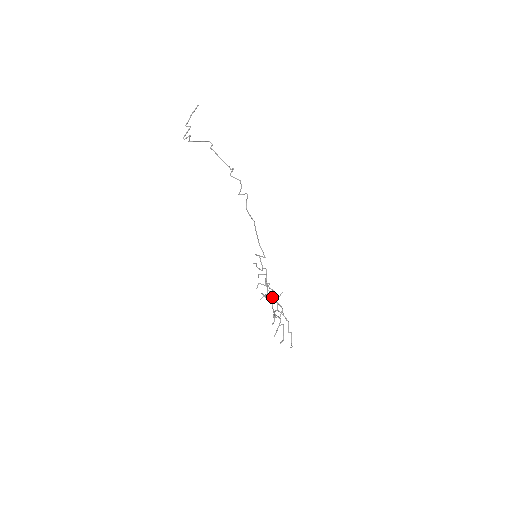
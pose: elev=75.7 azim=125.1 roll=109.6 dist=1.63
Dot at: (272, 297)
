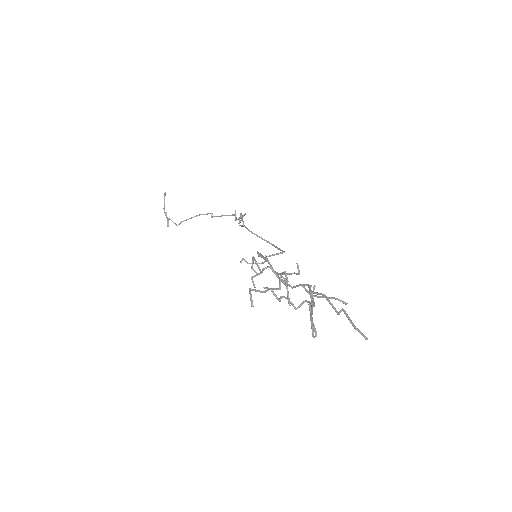
Dot at: (279, 280)
